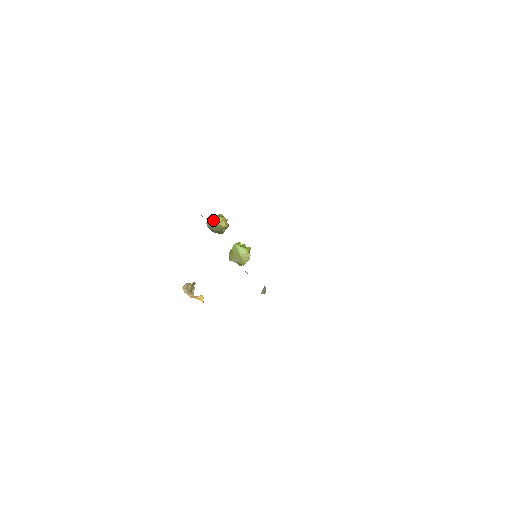
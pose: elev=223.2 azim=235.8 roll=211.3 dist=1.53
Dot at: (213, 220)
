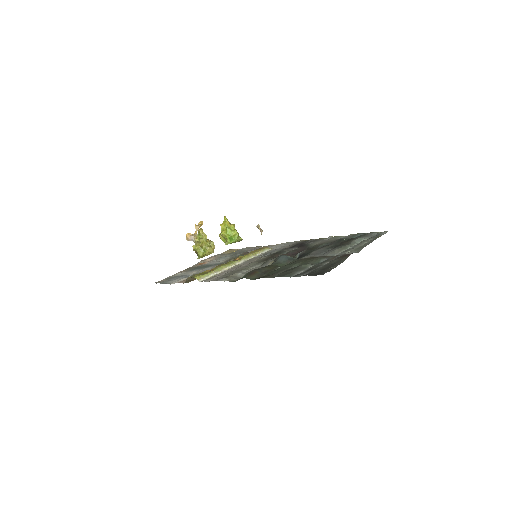
Dot at: occluded
